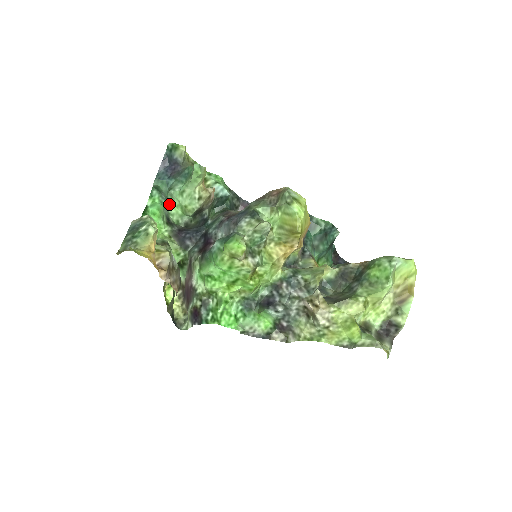
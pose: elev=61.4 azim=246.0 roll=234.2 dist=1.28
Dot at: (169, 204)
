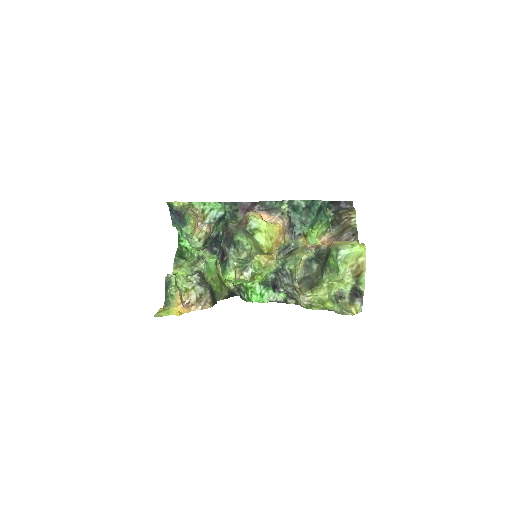
Dot at: occluded
